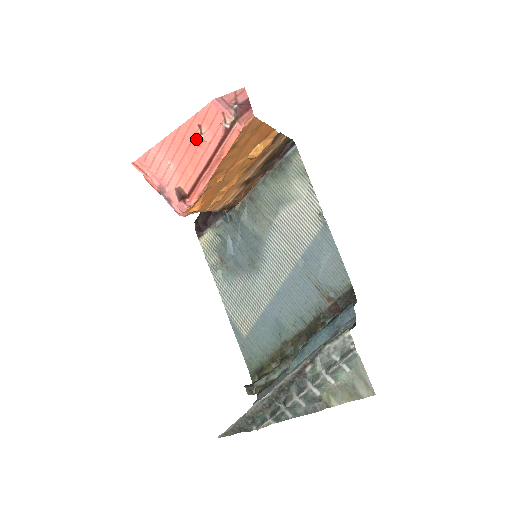
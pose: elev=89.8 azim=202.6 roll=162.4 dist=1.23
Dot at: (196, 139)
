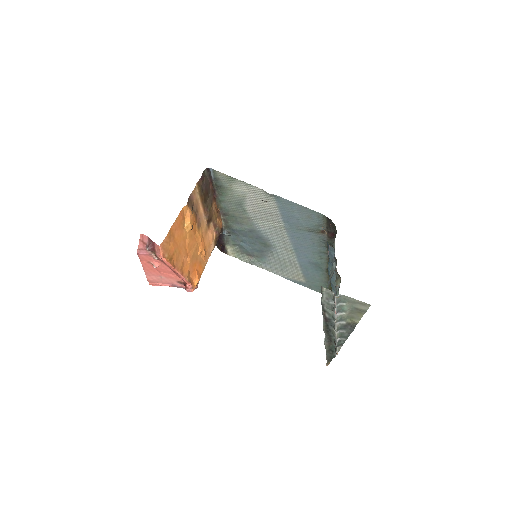
Dot at: occluded
